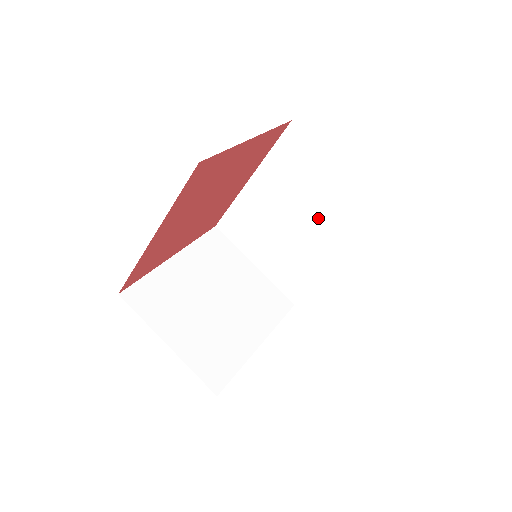
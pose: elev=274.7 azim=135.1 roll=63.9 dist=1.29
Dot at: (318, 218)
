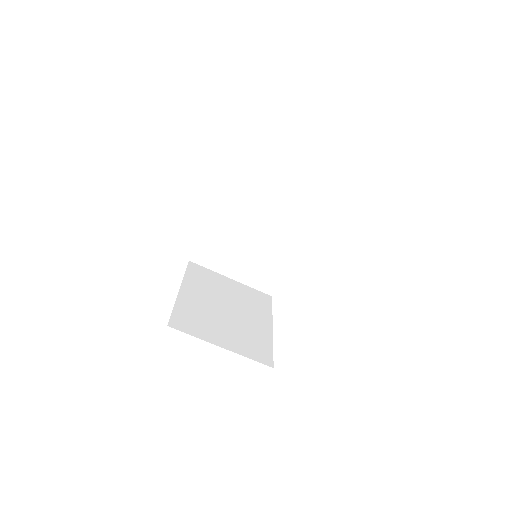
Dot at: (275, 220)
